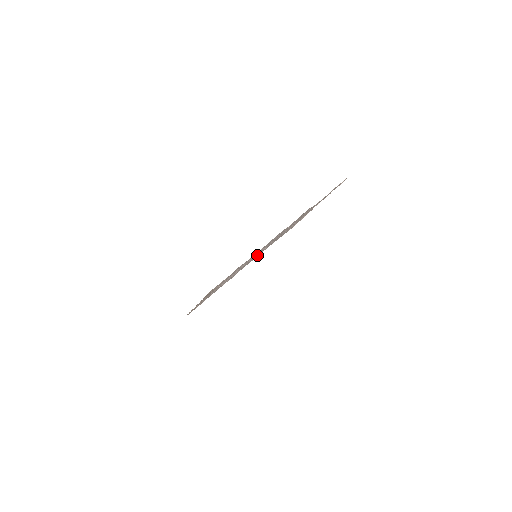
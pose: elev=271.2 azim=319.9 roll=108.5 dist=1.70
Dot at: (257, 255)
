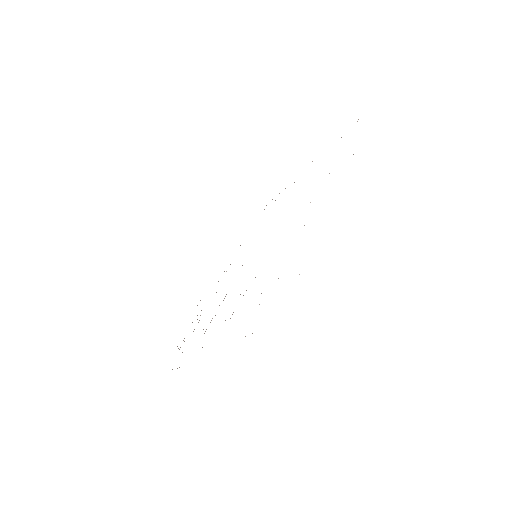
Dot at: occluded
